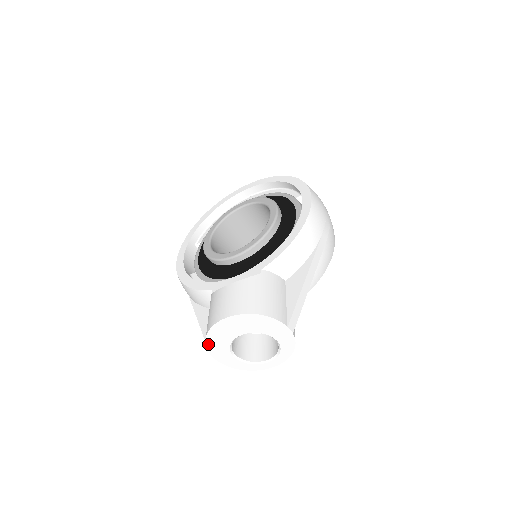
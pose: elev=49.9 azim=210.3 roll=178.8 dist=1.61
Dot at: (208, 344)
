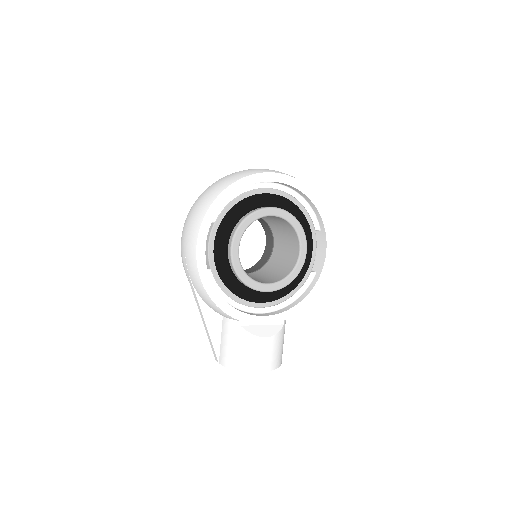
Dot at: (228, 367)
